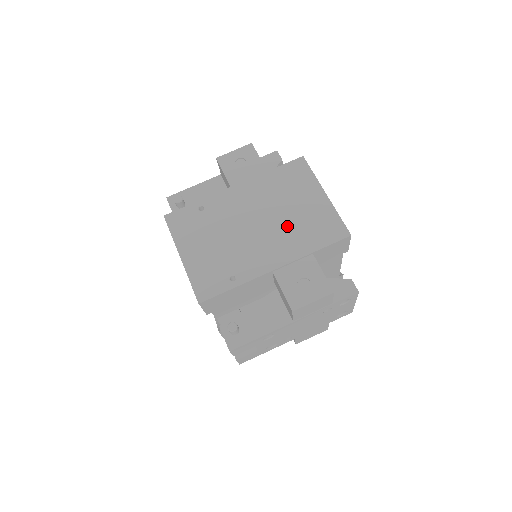
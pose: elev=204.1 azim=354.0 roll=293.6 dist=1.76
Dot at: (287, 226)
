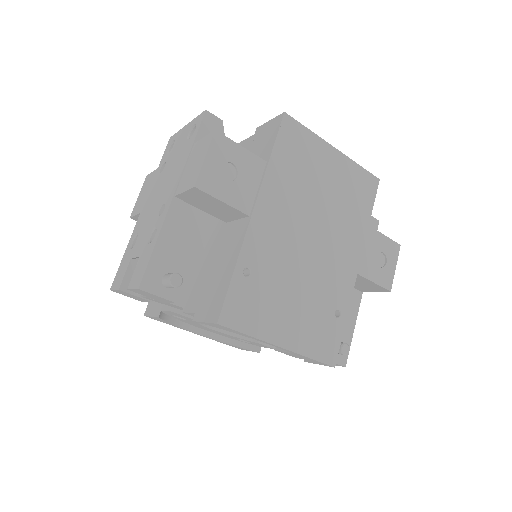
Dot at: (335, 215)
